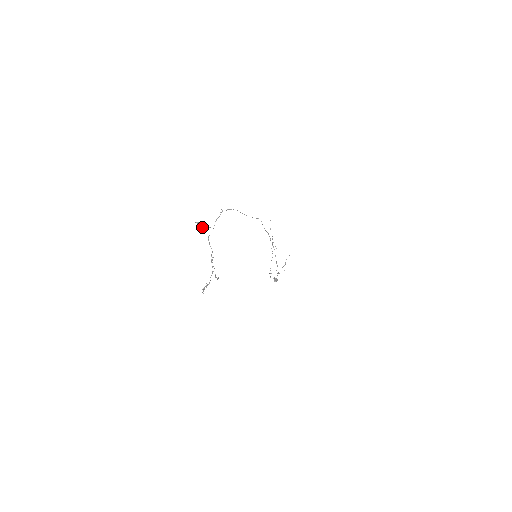
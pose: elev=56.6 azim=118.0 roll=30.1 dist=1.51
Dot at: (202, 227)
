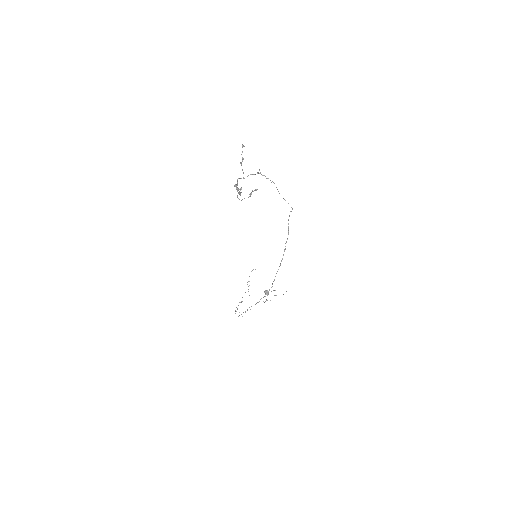
Dot at: occluded
